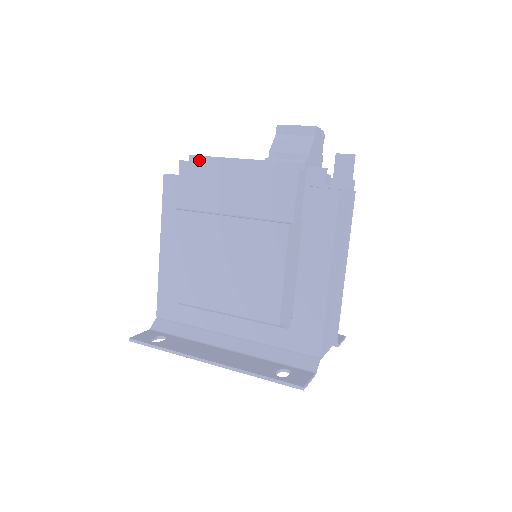
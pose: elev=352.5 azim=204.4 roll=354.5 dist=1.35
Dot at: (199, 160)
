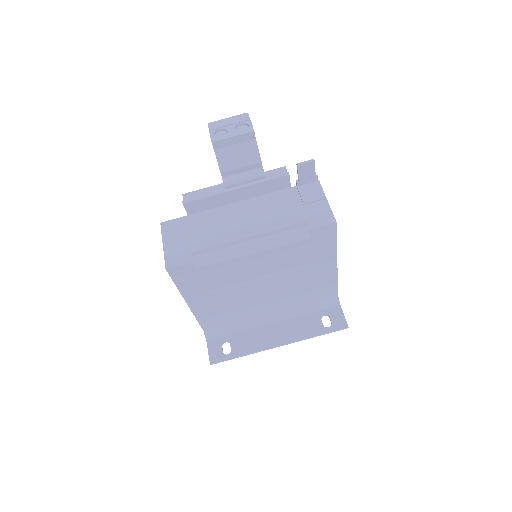
Dot at: (202, 252)
